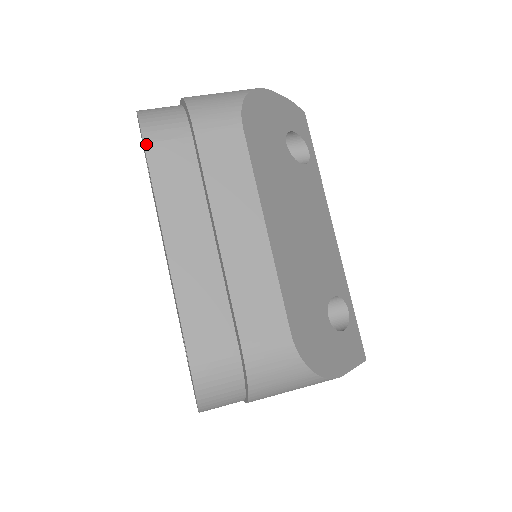
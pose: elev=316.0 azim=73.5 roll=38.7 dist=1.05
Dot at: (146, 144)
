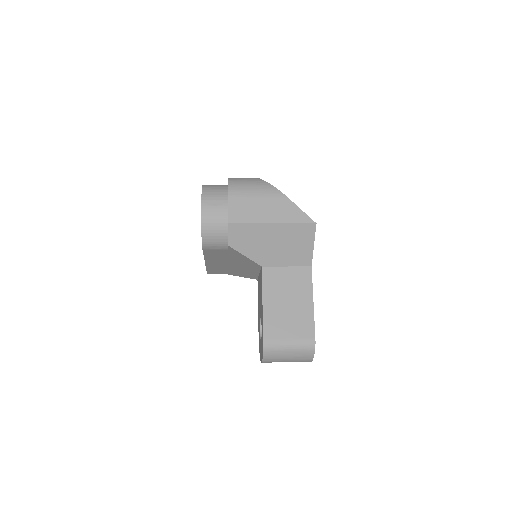
Dot at: occluded
